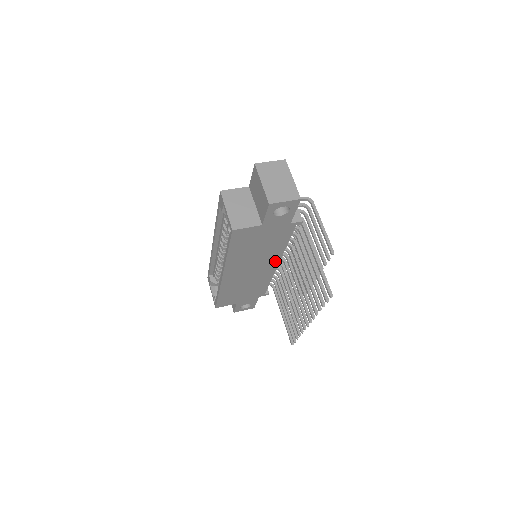
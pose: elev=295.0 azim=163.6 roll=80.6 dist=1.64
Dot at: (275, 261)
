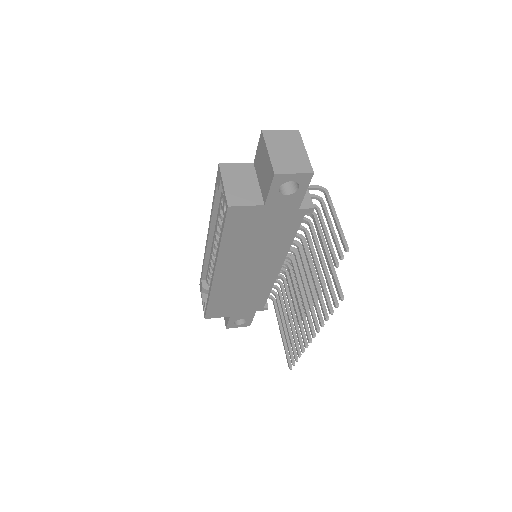
Dot at: (278, 262)
